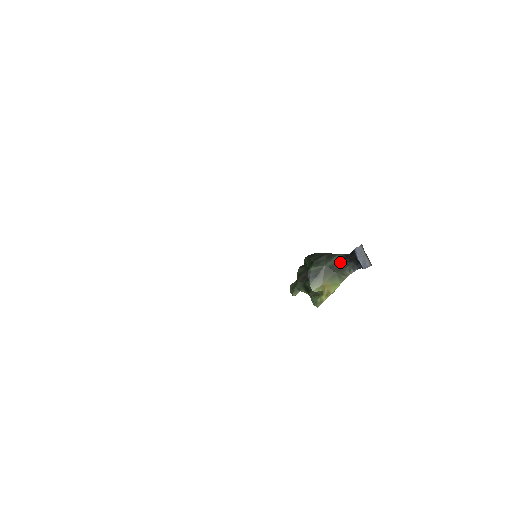
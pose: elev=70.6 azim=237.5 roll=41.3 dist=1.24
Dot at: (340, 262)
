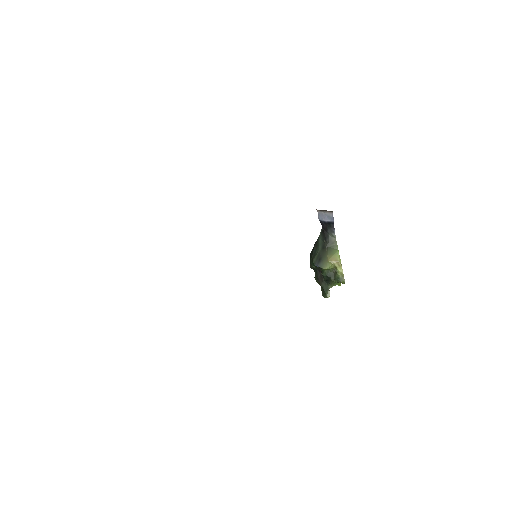
Dot at: (324, 239)
